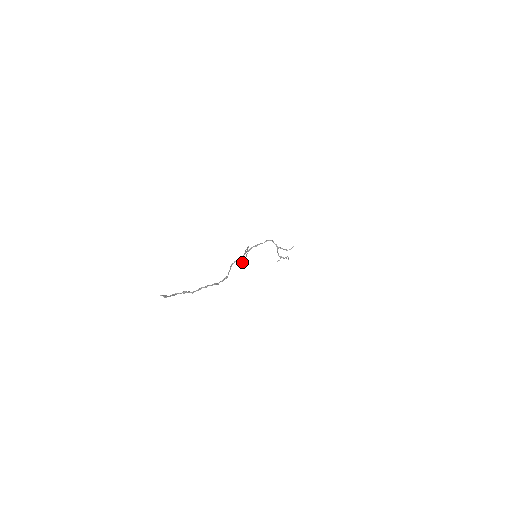
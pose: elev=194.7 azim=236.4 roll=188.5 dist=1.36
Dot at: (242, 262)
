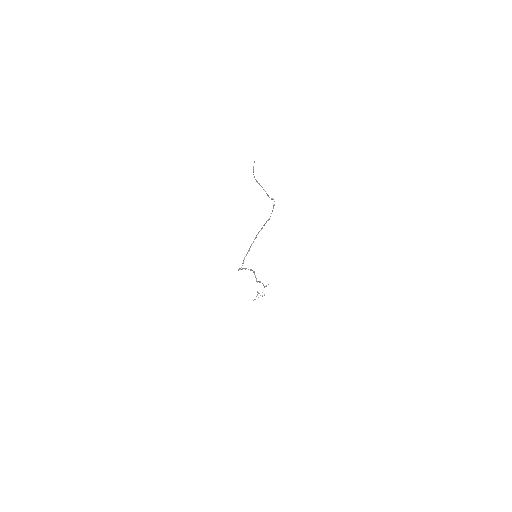
Dot at: (274, 205)
